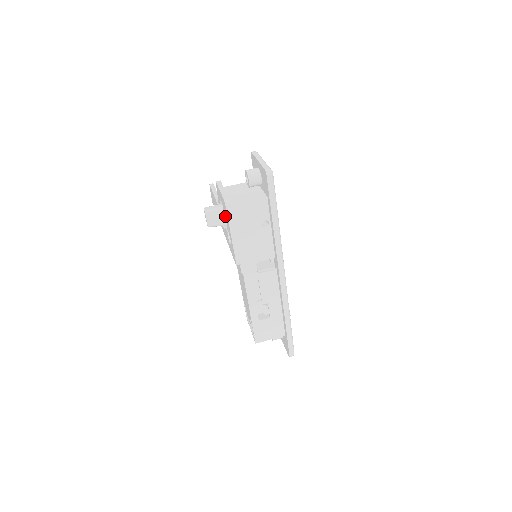
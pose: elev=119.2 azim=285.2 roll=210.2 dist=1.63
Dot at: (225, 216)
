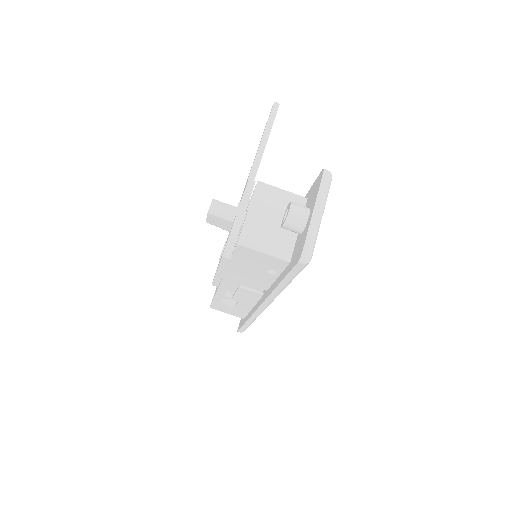
Dot at: (227, 239)
